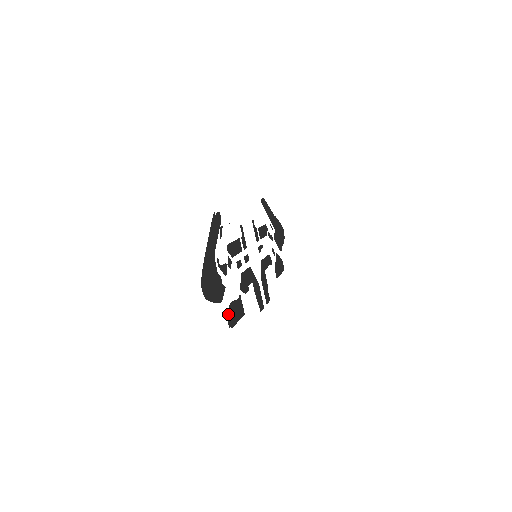
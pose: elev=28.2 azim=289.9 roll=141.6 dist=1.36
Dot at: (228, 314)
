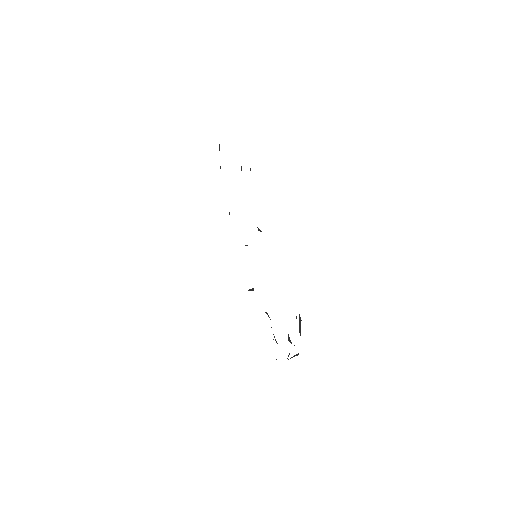
Dot at: occluded
